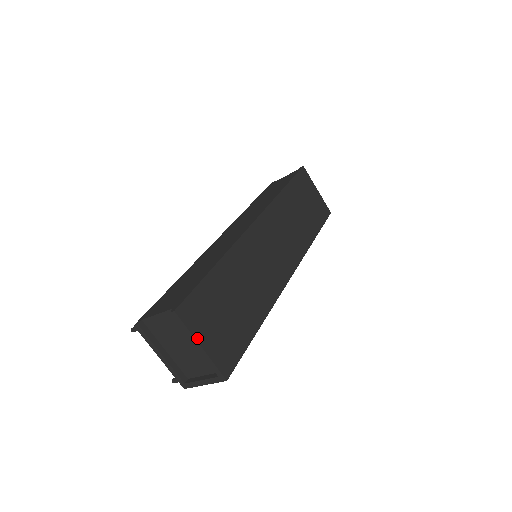
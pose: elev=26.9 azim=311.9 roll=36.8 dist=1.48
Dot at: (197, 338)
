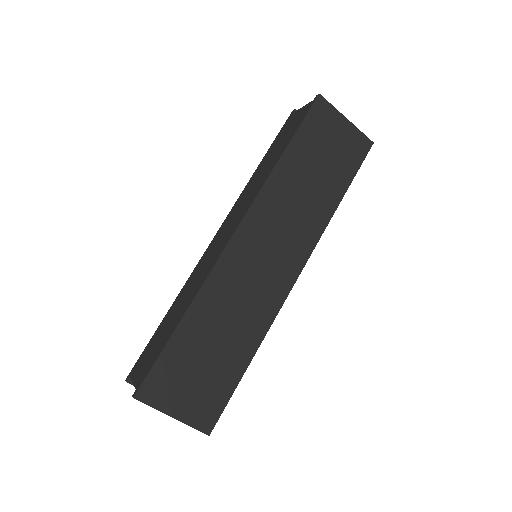
Dot at: (166, 412)
